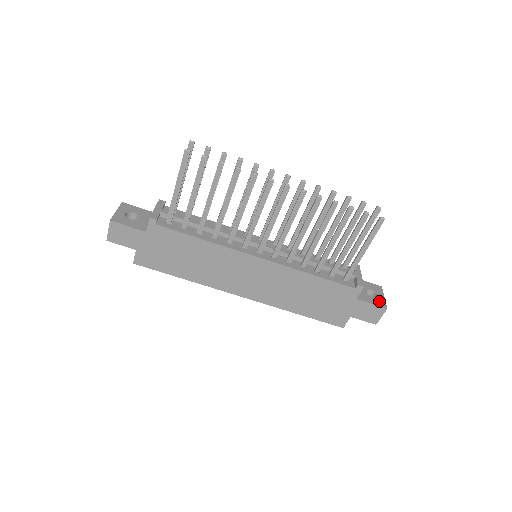
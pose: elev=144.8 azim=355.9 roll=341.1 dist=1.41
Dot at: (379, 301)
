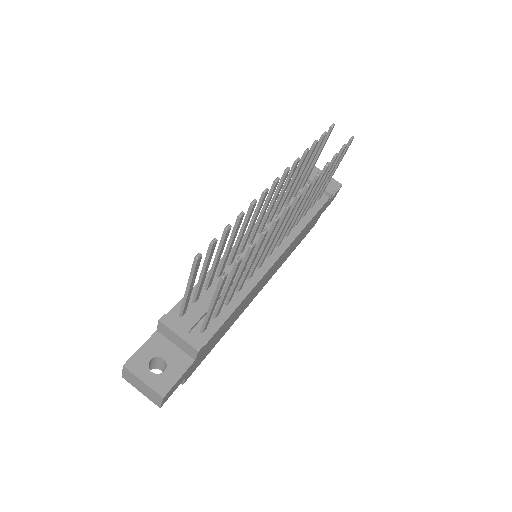
Dot at: (333, 184)
